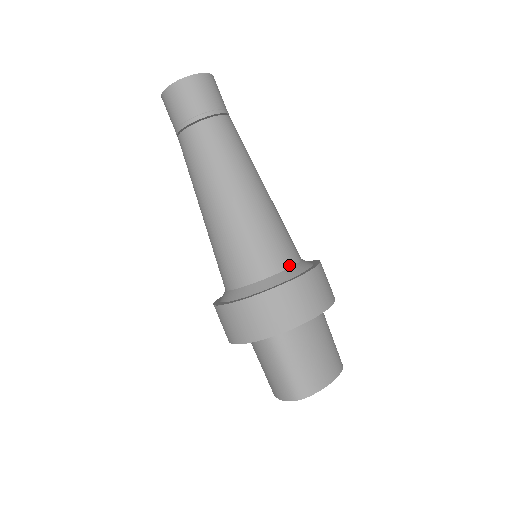
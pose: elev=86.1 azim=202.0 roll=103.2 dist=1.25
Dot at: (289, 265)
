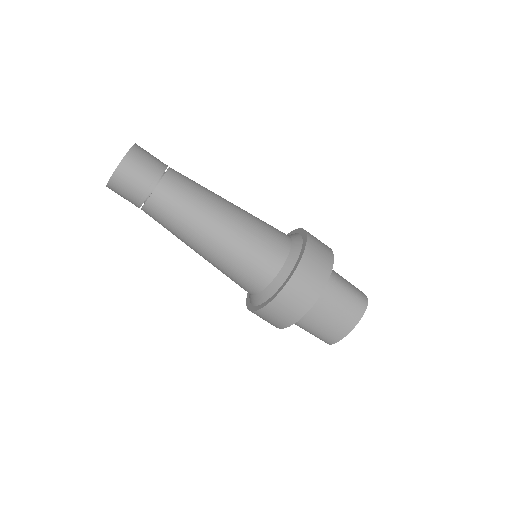
Dot at: (269, 281)
